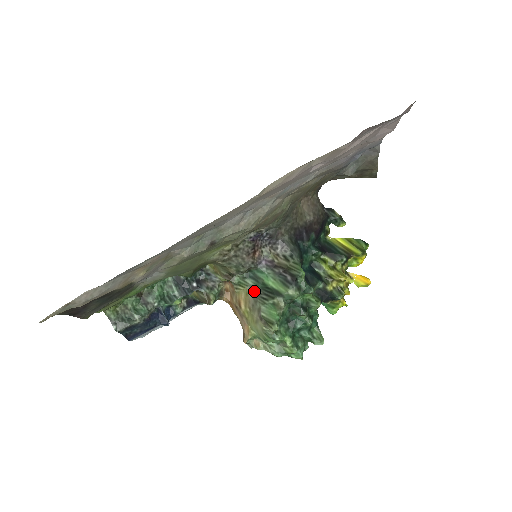
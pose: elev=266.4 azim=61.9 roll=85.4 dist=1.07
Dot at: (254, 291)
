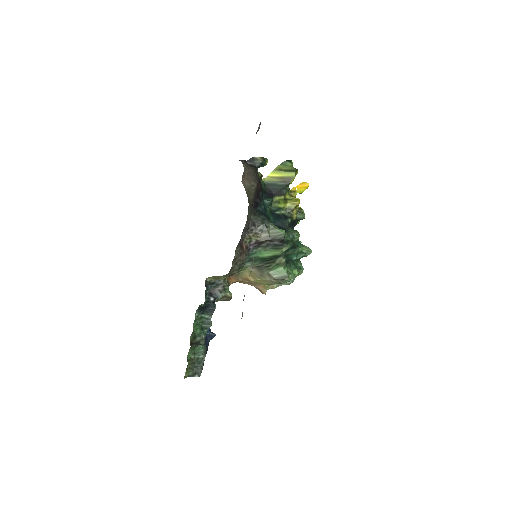
Dot at: (256, 267)
